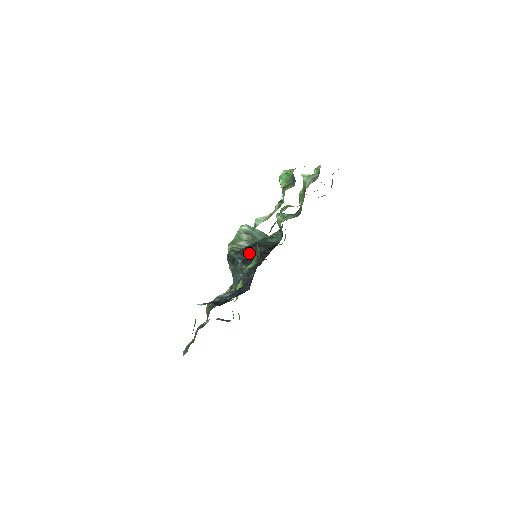
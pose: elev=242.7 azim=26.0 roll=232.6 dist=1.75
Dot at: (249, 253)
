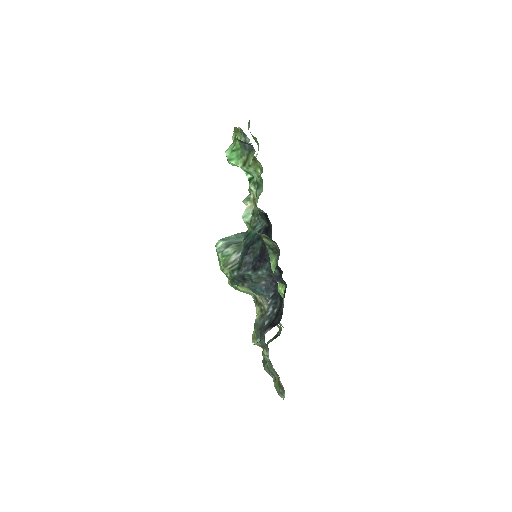
Dot at: (251, 258)
